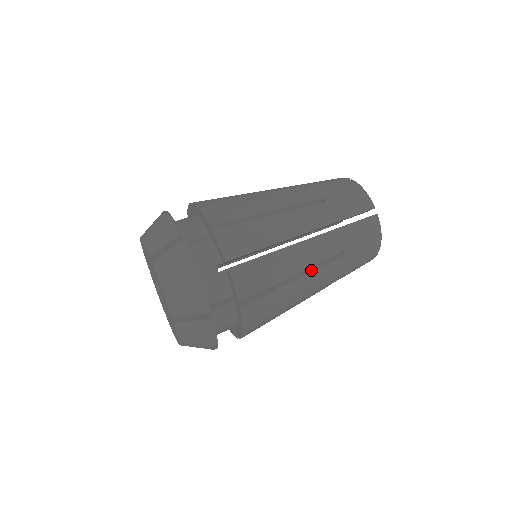
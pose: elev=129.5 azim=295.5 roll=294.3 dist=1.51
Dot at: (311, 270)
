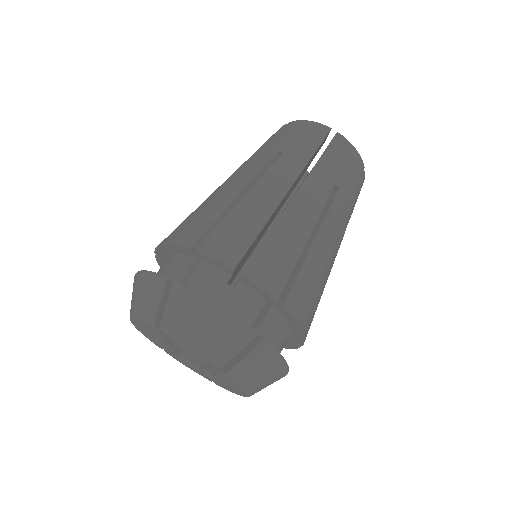
Dot at: (320, 224)
